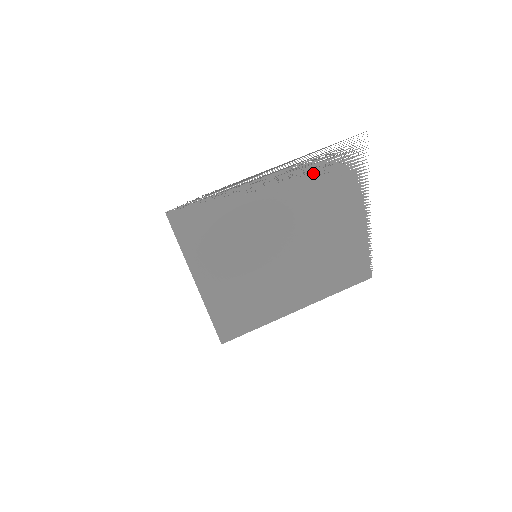
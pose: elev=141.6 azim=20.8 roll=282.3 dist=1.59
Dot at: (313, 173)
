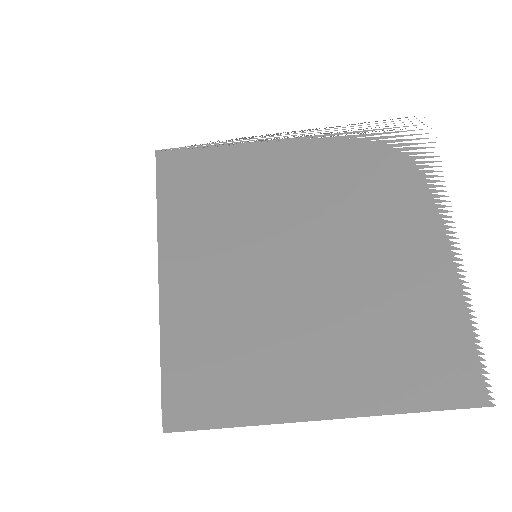
Dot at: (352, 151)
